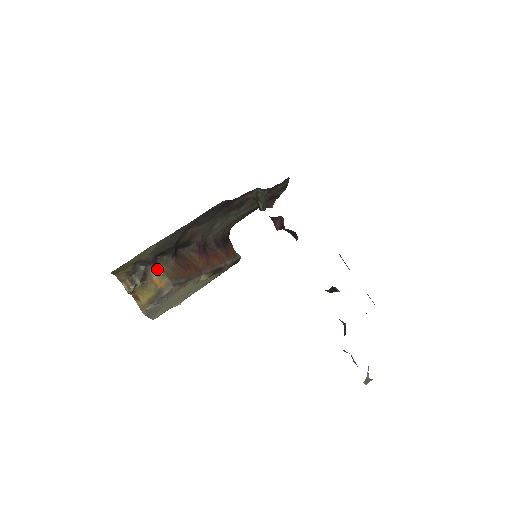
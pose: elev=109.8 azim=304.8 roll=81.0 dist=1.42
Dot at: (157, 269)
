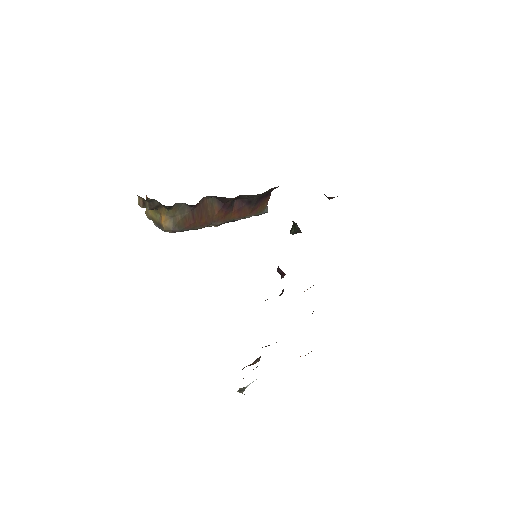
Dot at: (169, 212)
